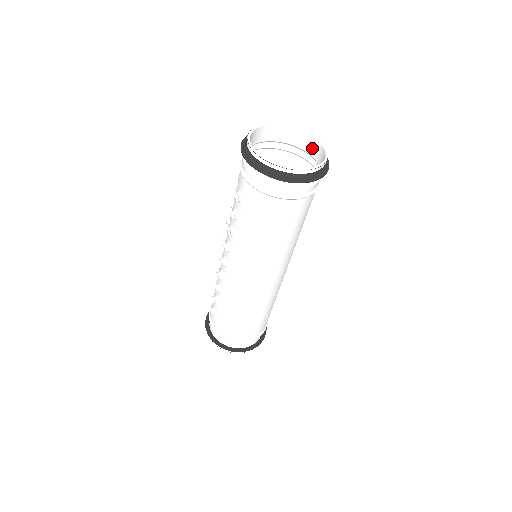
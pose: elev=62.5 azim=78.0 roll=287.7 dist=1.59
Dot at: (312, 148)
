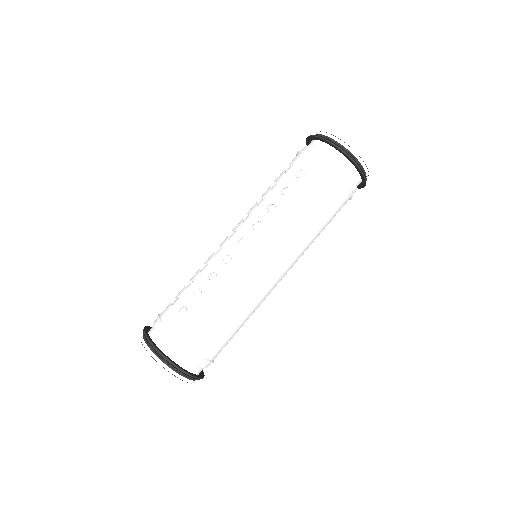
Dot at: occluded
